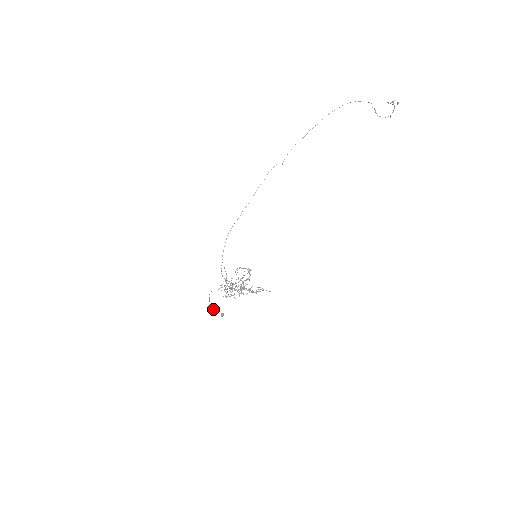
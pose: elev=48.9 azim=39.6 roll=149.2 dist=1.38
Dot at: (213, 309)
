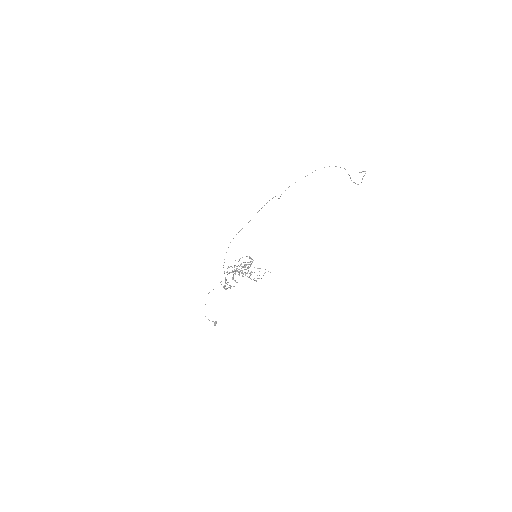
Dot at: occluded
